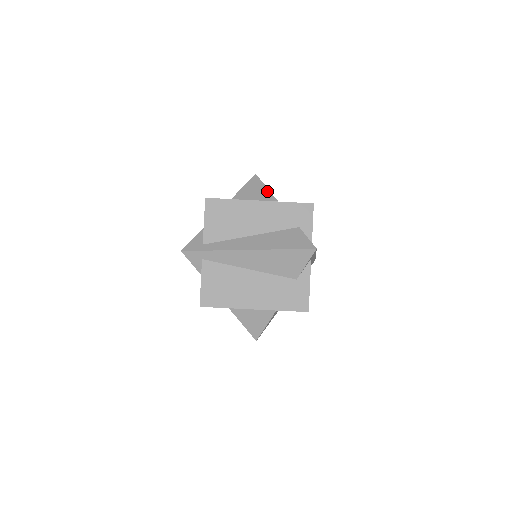
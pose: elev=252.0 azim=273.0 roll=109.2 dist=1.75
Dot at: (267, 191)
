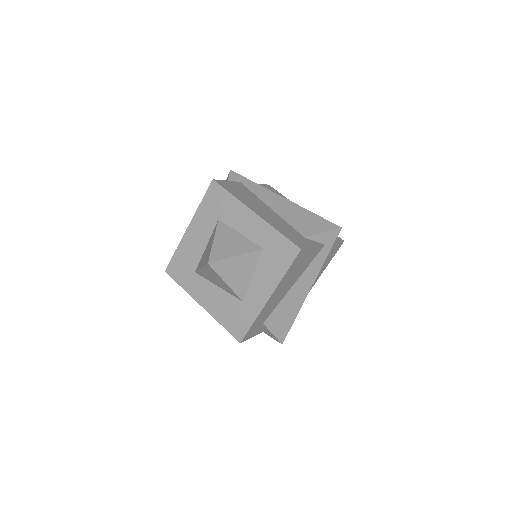
Dot at: occluded
